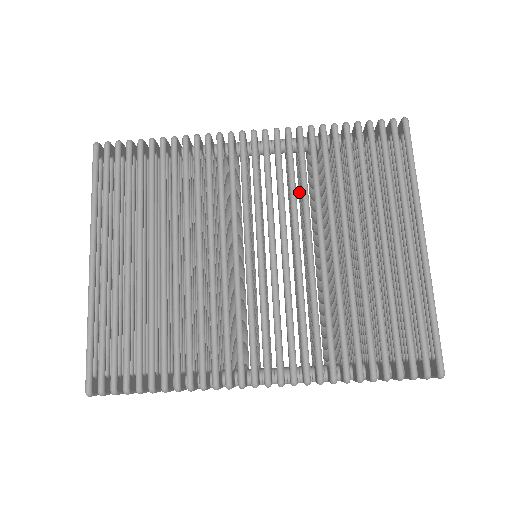
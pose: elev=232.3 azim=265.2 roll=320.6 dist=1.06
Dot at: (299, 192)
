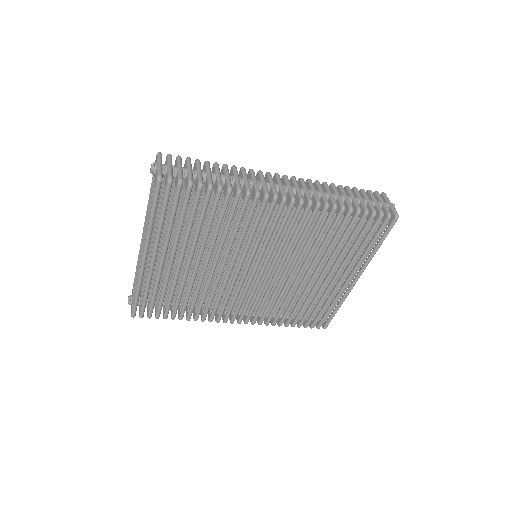
Dot at: occluded
